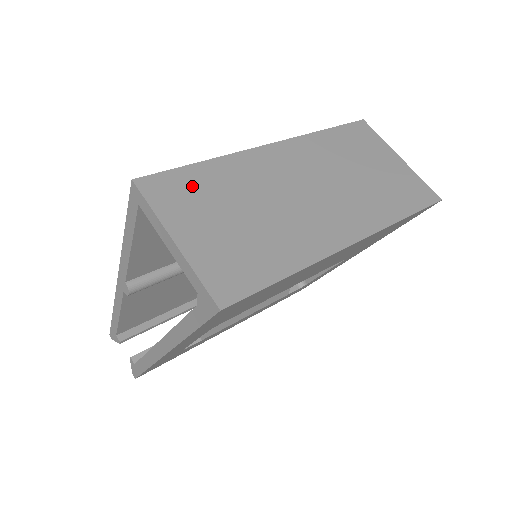
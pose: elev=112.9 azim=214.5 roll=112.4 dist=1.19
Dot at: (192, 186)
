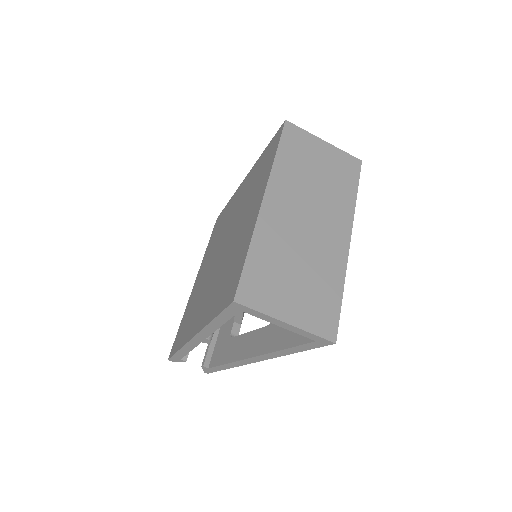
Dot at: (261, 275)
